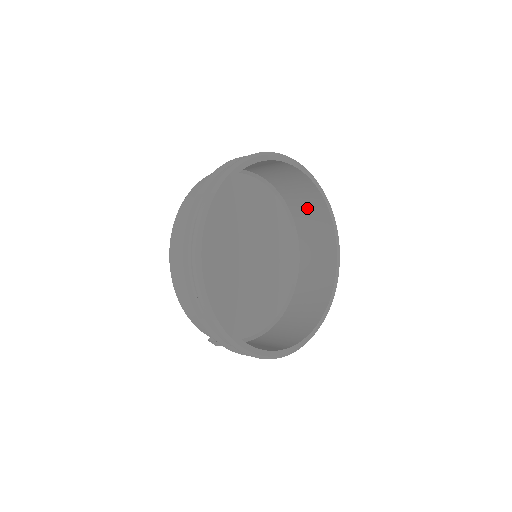
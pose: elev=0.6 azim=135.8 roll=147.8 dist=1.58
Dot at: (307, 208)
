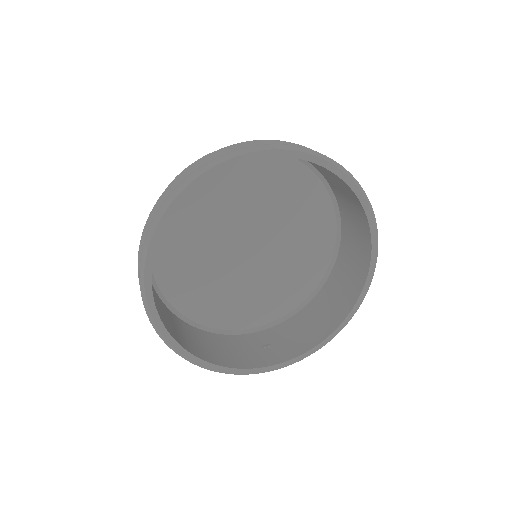
Dot at: occluded
